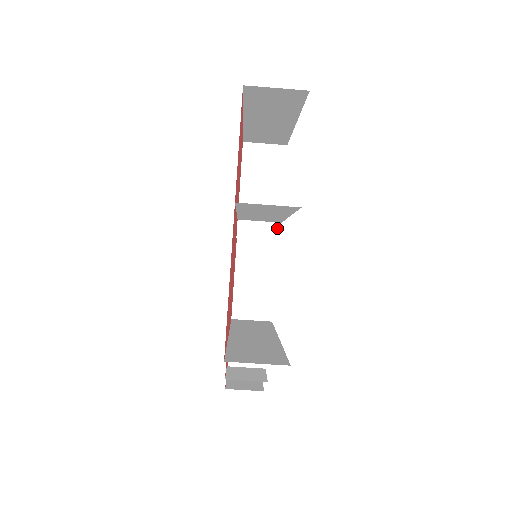
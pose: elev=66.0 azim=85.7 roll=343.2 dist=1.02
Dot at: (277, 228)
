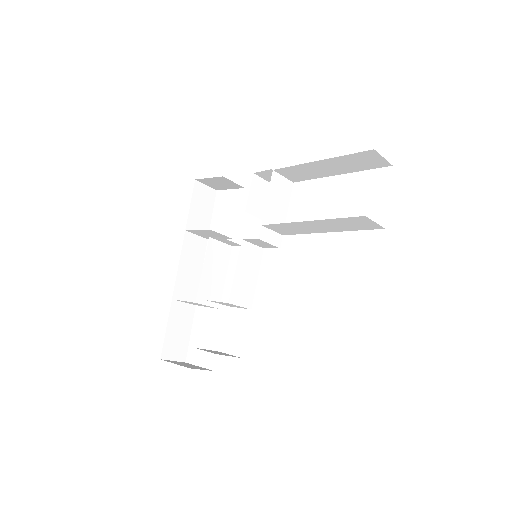
Dot at: (280, 238)
